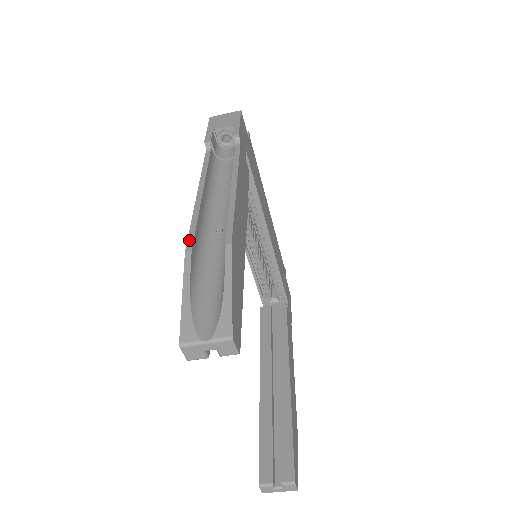
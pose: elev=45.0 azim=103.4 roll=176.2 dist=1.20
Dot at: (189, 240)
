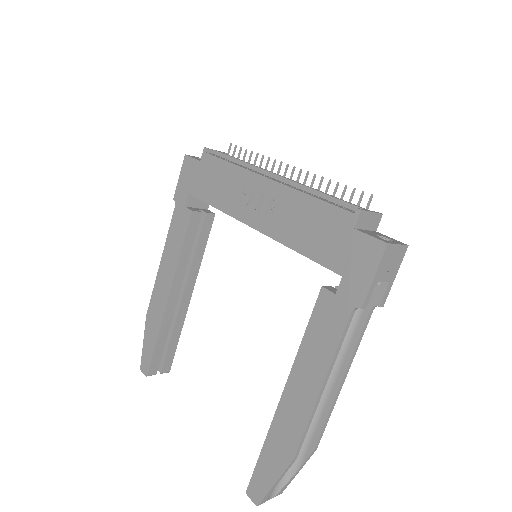
Dot at: (299, 449)
